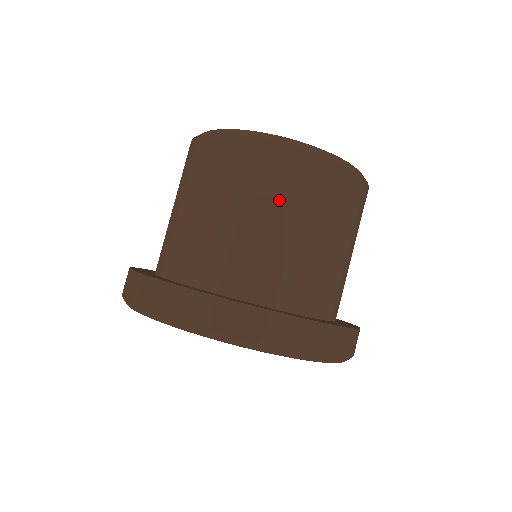
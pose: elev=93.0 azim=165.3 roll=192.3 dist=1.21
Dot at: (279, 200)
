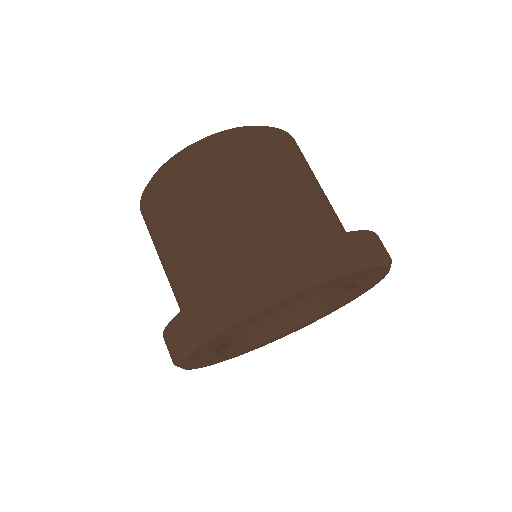
Dot at: (201, 195)
